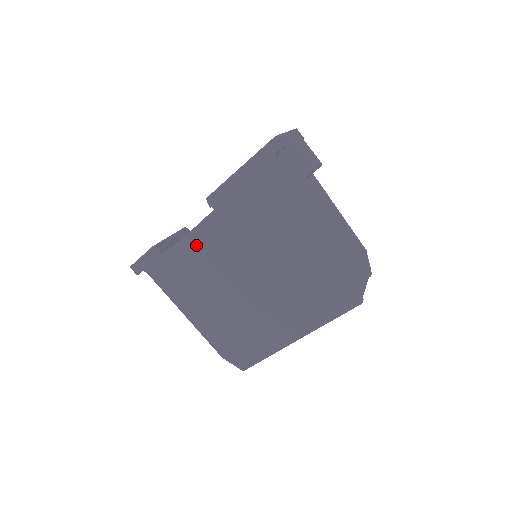
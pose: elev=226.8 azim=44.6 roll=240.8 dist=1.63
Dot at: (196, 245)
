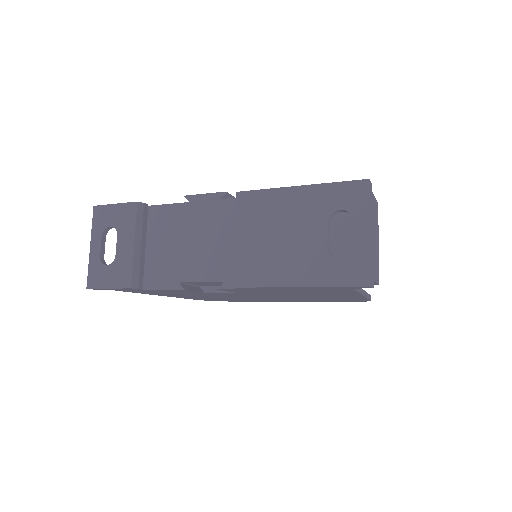
Dot at: (195, 284)
